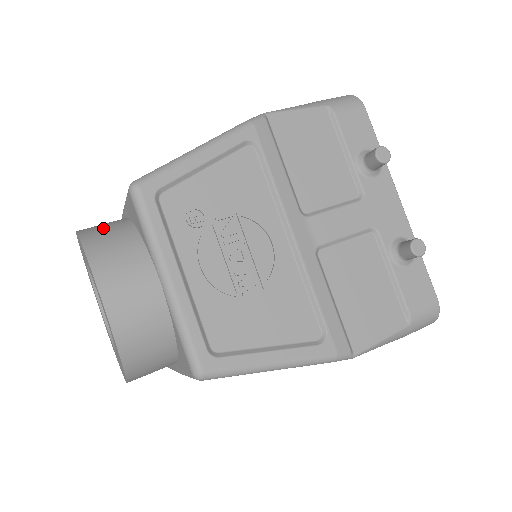
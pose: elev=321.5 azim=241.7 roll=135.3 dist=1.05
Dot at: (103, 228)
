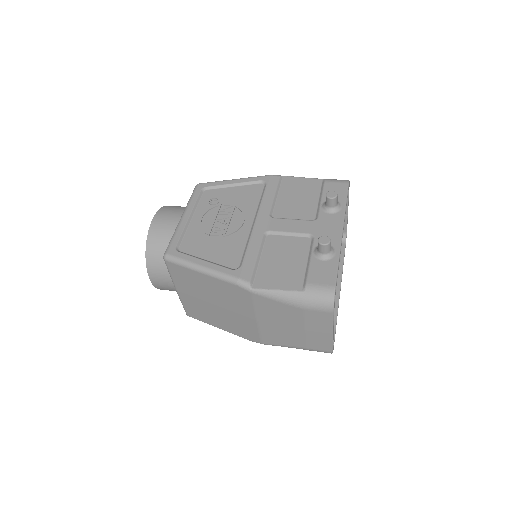
Dot at: occluded
